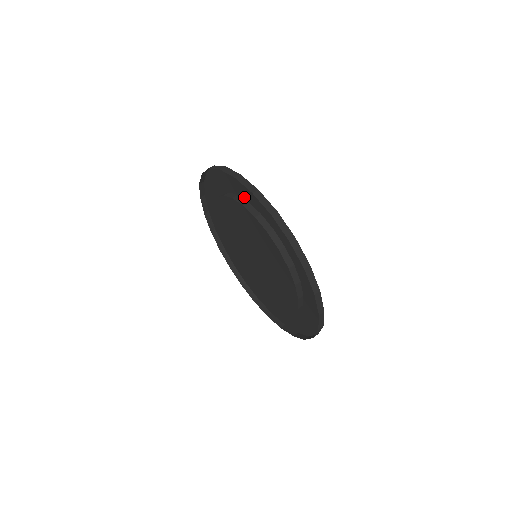
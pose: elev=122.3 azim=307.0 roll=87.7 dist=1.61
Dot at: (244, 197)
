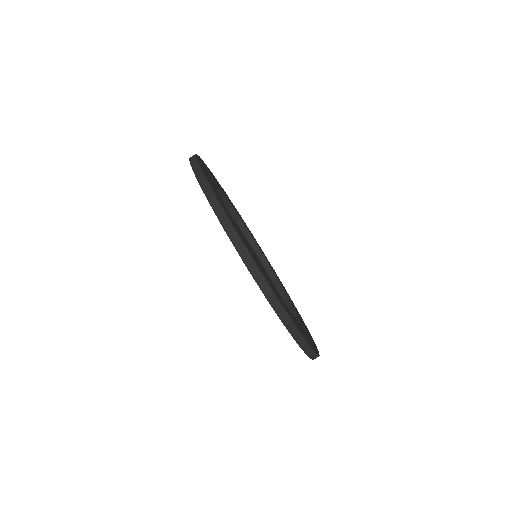
Dot at: occluded
